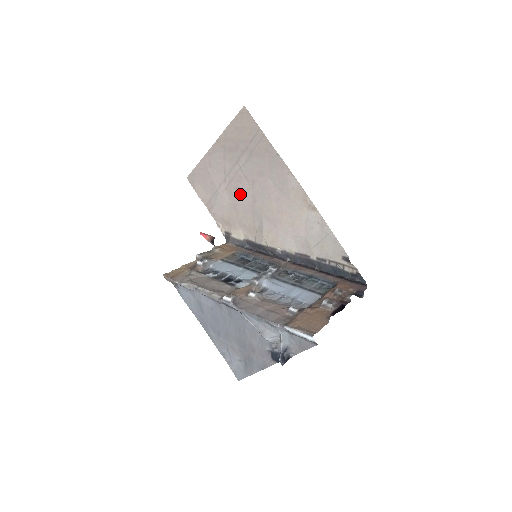
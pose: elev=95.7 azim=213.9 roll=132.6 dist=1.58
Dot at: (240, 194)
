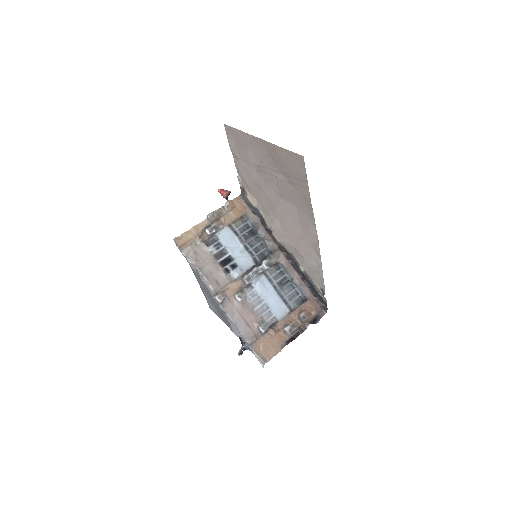
Dot at: (267, 187)
